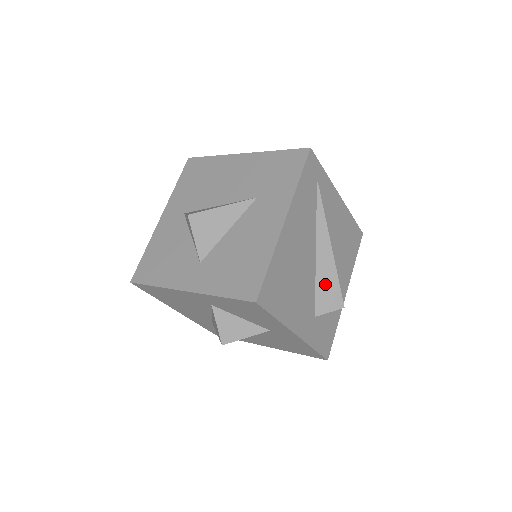
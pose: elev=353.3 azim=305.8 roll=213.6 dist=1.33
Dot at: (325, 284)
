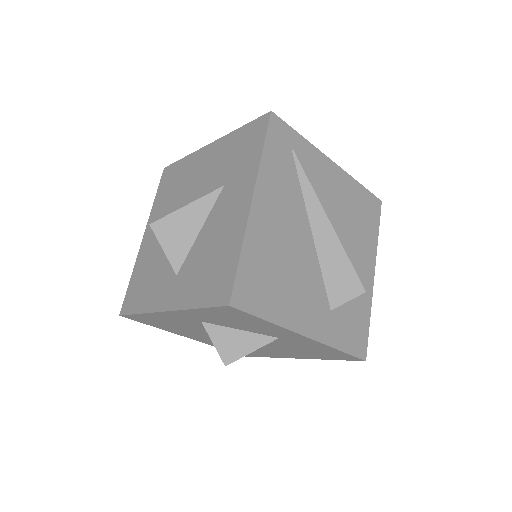
Dot at: (333, 268)
